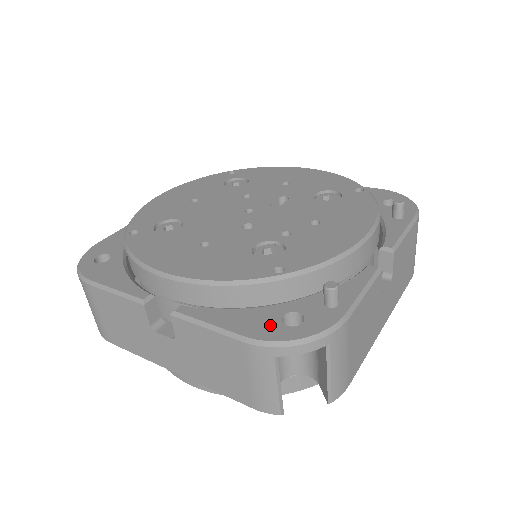
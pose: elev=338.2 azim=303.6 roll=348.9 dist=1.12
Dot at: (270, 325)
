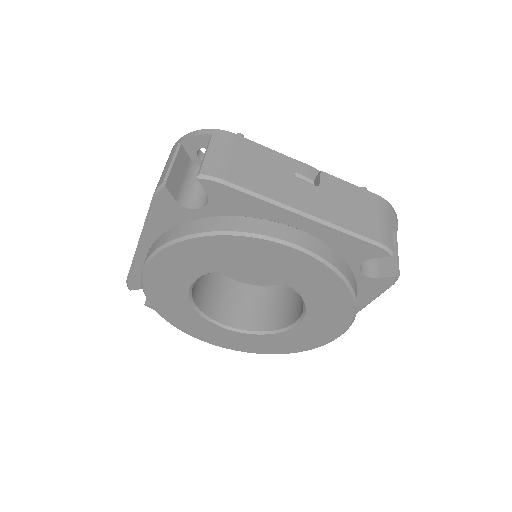
Dot at: occluded
